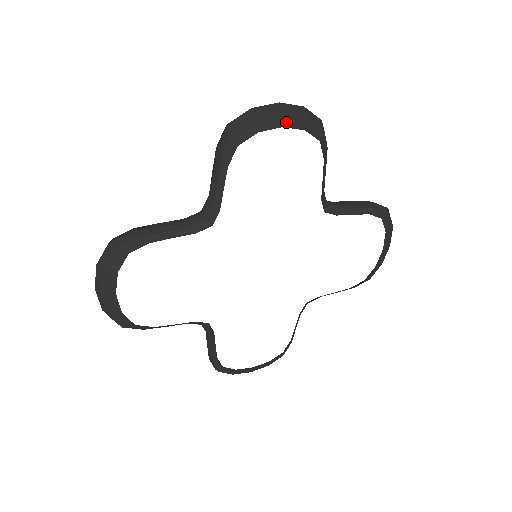
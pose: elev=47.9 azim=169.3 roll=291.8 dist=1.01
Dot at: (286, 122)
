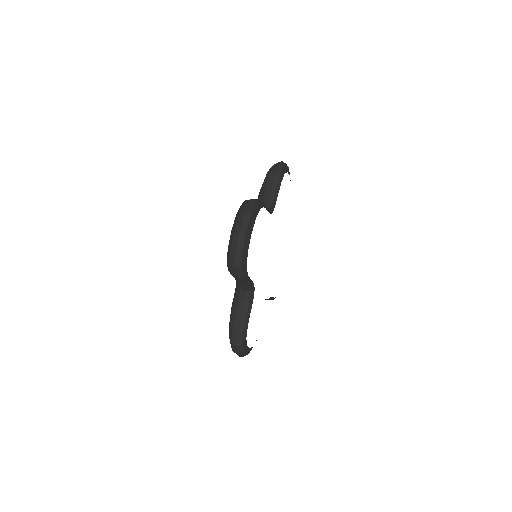
Dot at: (289, 174)
